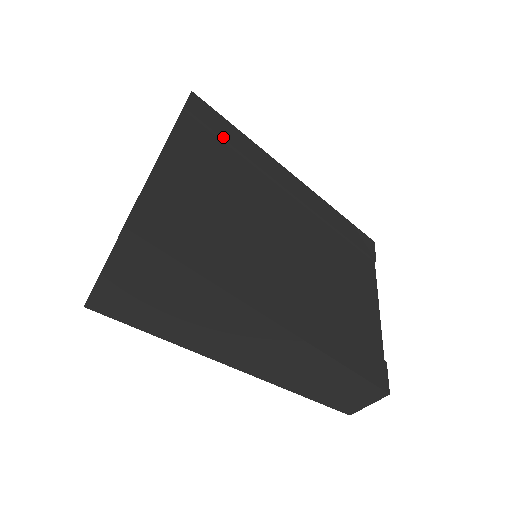
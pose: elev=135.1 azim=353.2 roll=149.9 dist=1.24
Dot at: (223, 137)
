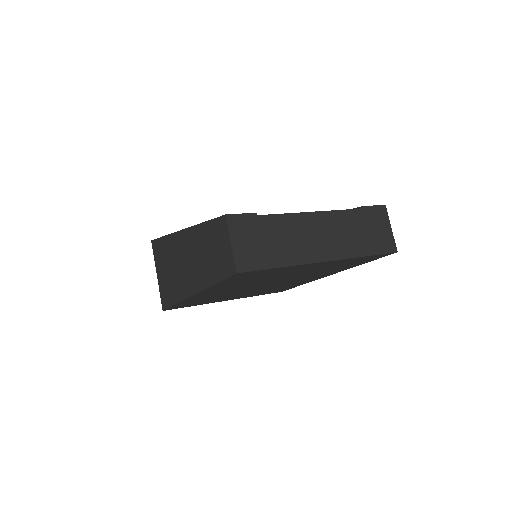
Dot at: occluded
